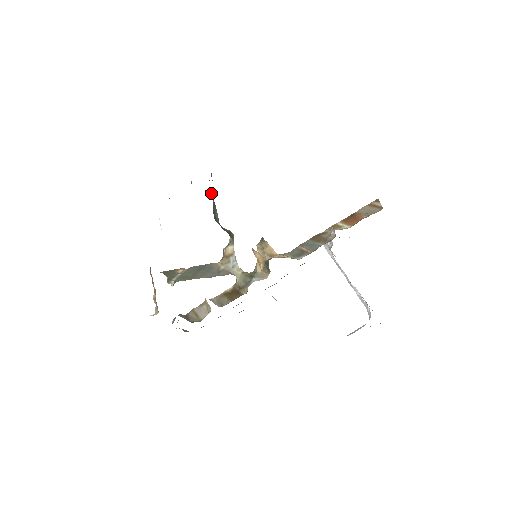
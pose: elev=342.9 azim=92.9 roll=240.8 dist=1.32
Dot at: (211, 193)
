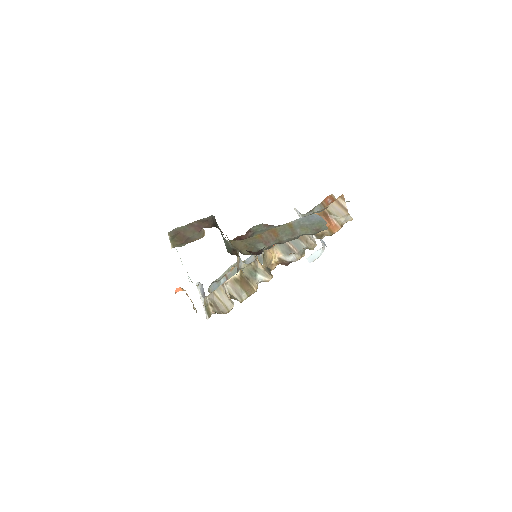
Dot at: (214, 220)
